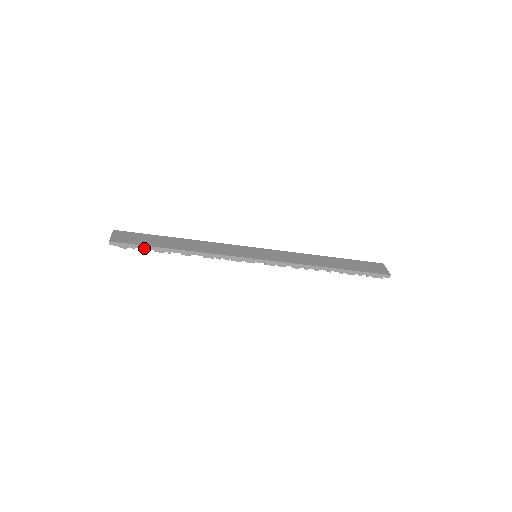
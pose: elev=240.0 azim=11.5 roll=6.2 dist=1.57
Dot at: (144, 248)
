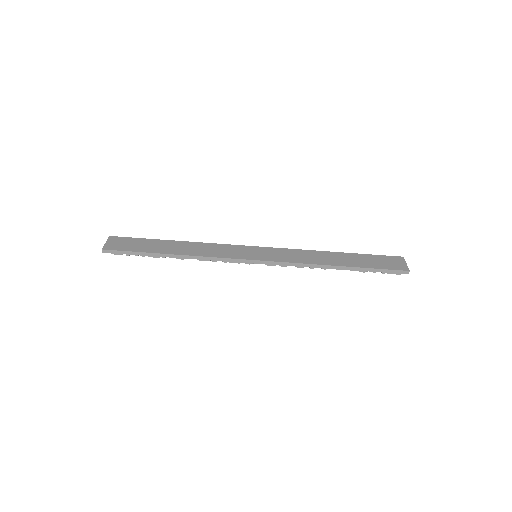
Dot at: (137, 254)
